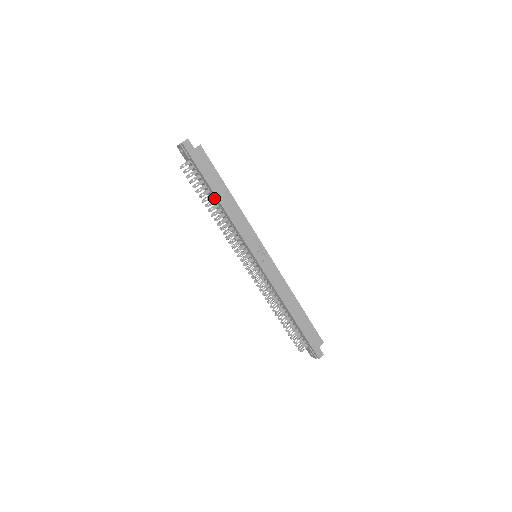
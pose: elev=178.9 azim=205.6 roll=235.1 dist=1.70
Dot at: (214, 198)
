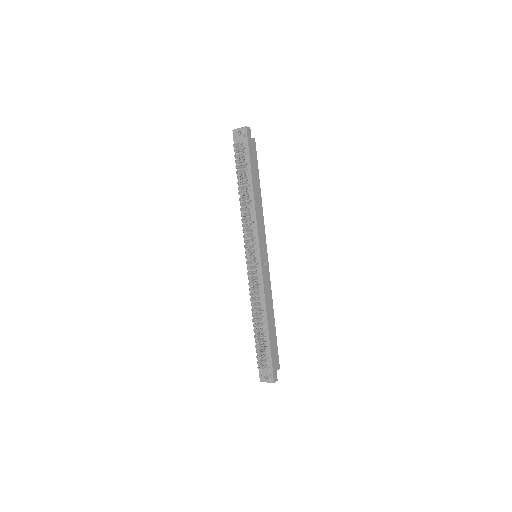
Dot at: (247, 186)
